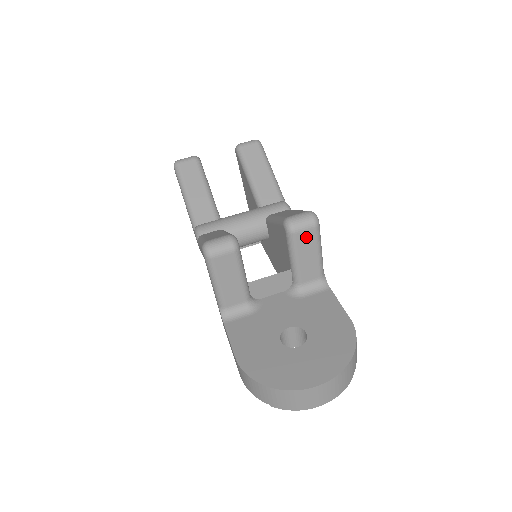
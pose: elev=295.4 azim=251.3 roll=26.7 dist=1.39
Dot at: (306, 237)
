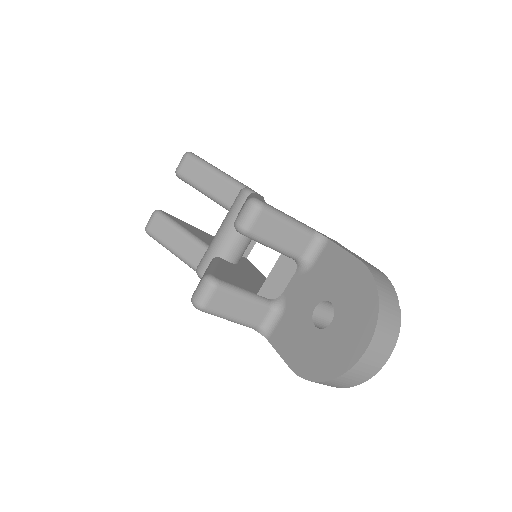
Dot at: (263, 224)
